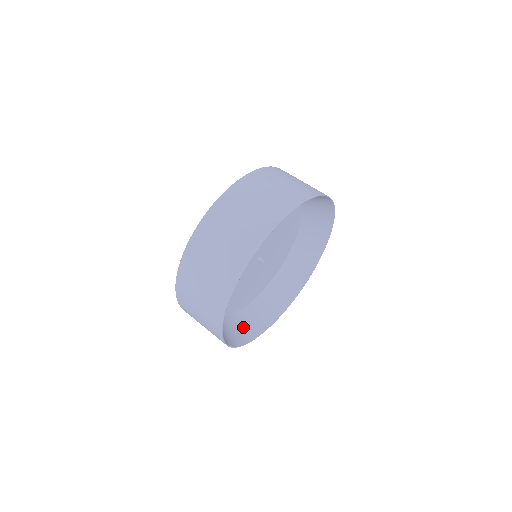
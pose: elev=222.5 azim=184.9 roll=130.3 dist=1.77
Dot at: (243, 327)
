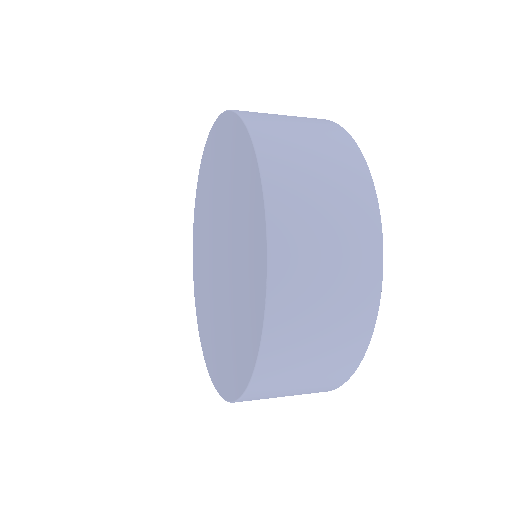
Dot at: occluded
